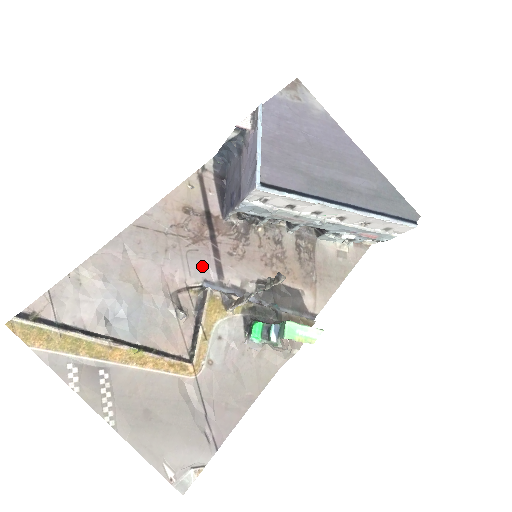
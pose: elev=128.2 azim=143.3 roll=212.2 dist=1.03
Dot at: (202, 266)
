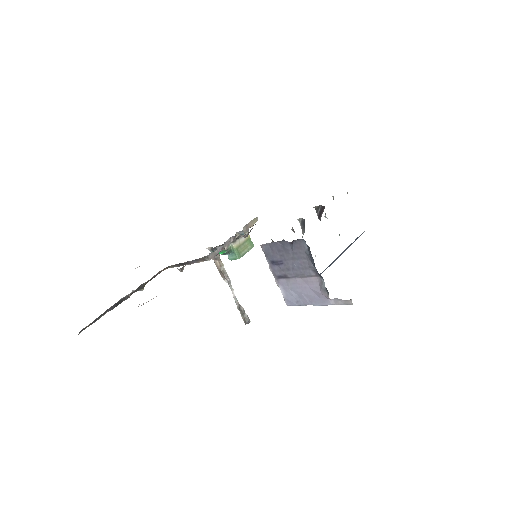
Dot at: occluded
